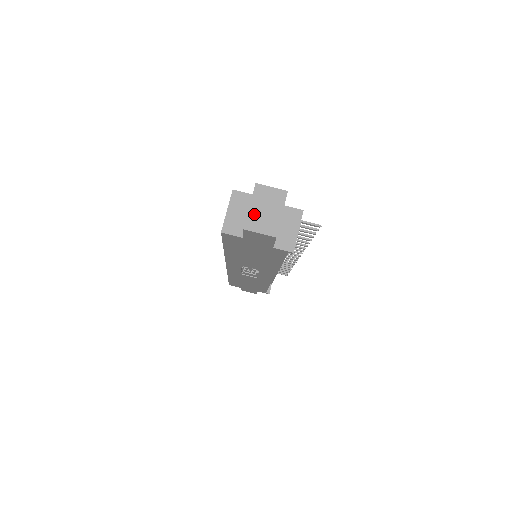
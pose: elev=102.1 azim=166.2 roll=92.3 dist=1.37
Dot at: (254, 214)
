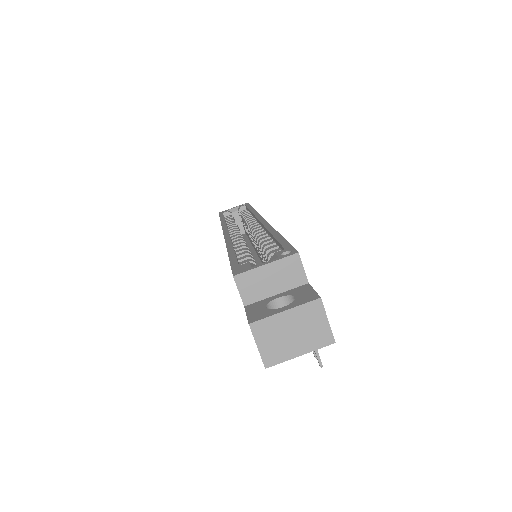
Dot at: (278, 323)
